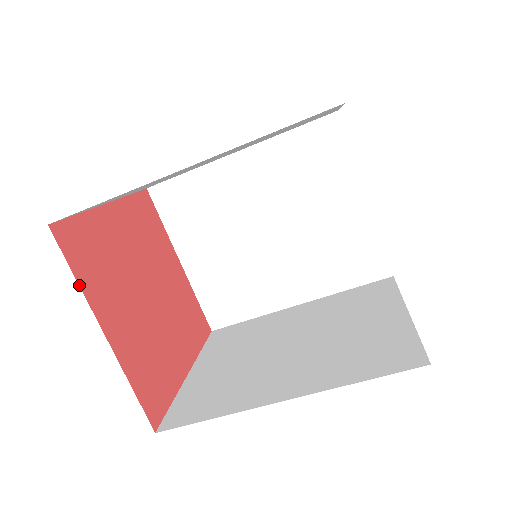
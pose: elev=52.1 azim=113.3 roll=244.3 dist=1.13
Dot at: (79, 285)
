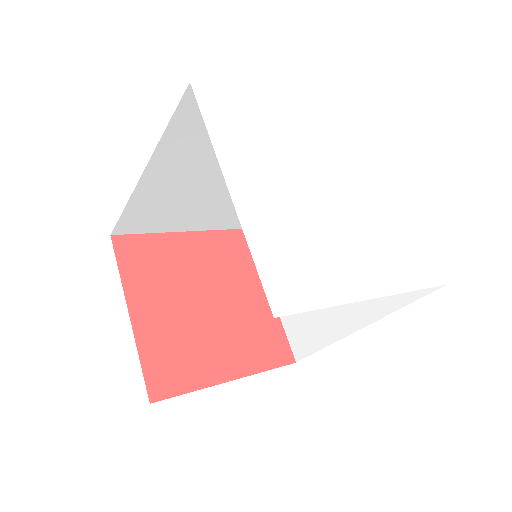
Dot at: occluded
